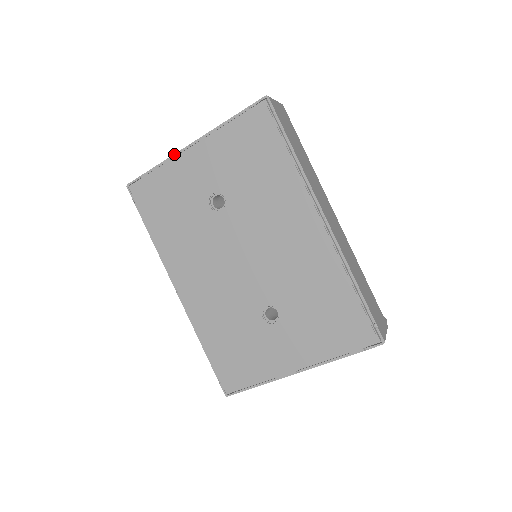
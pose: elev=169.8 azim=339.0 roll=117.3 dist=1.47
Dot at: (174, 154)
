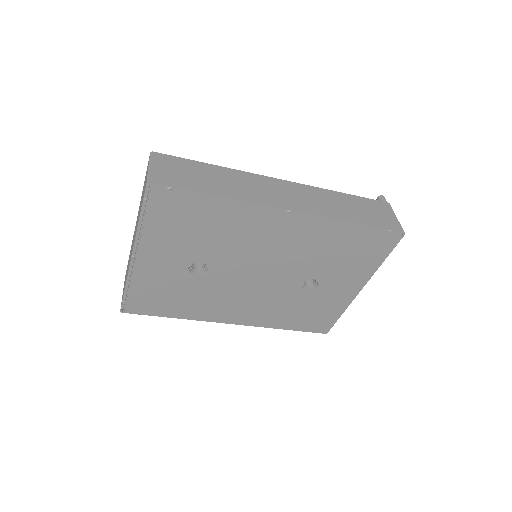
Dot at: (128, 272)
